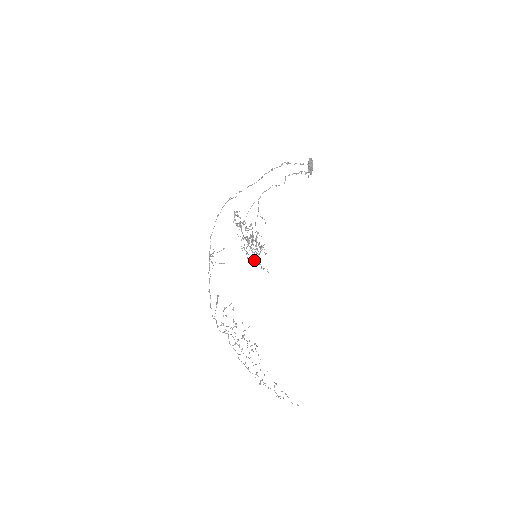
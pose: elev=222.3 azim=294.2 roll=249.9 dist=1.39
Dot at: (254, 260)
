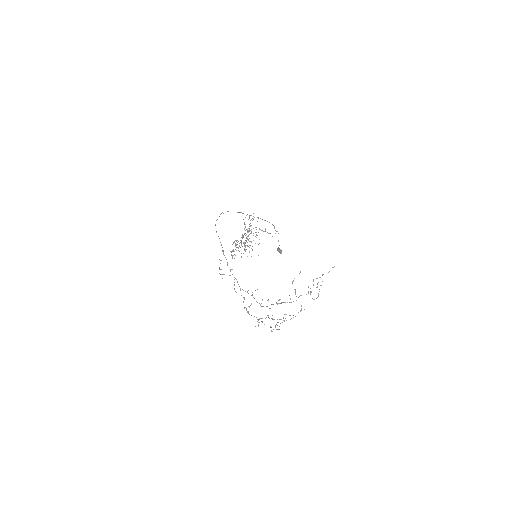
Dot at: occluded
